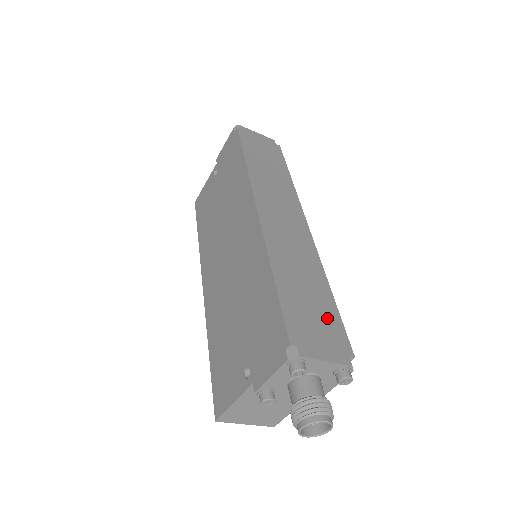
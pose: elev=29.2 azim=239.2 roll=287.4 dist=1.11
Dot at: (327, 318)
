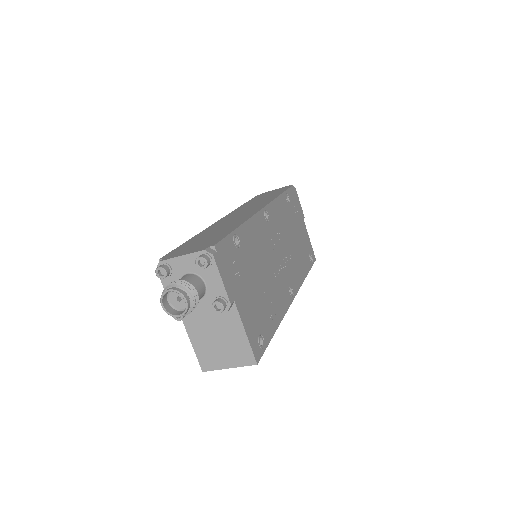
Dot at: (213, 239)
